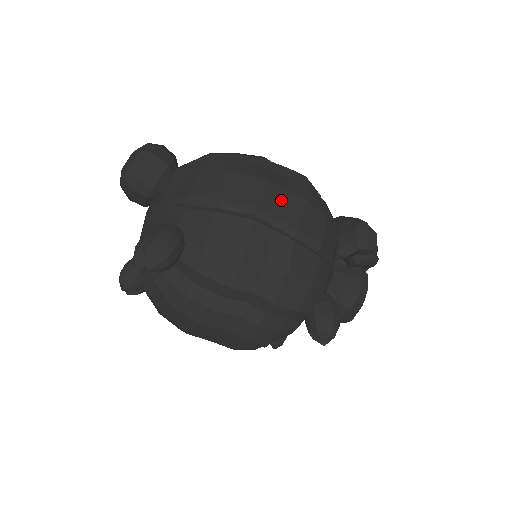
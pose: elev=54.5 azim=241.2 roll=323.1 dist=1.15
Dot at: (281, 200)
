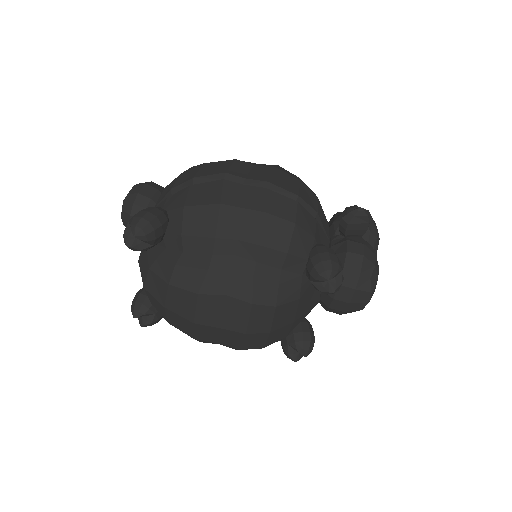
Dot at: (250, 170)
